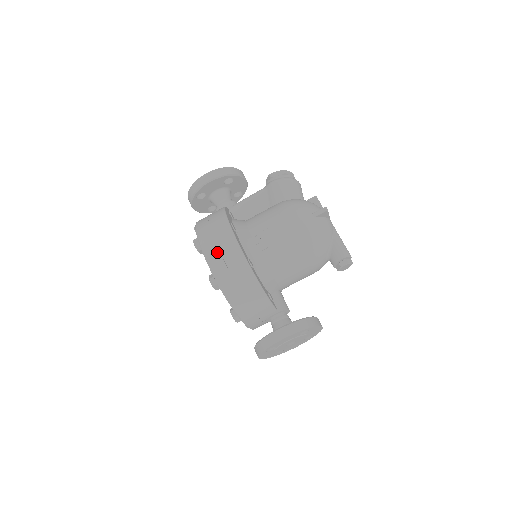
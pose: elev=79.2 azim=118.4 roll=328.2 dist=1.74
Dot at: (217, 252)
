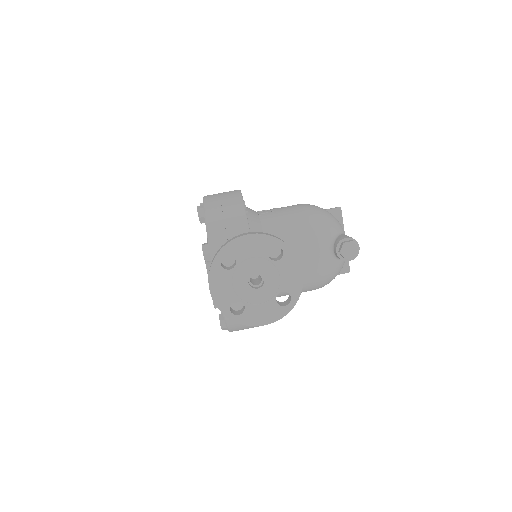
Dot at: occluded
